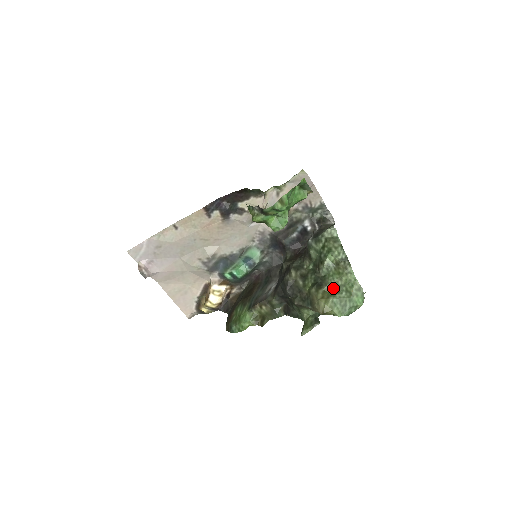
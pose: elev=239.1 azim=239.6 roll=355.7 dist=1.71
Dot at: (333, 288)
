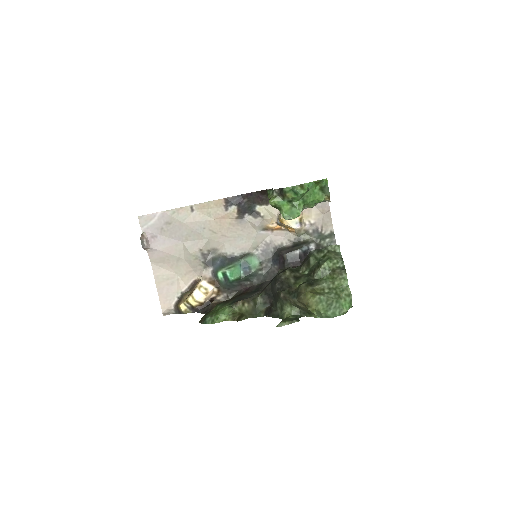
Dot at: (323, 289)
